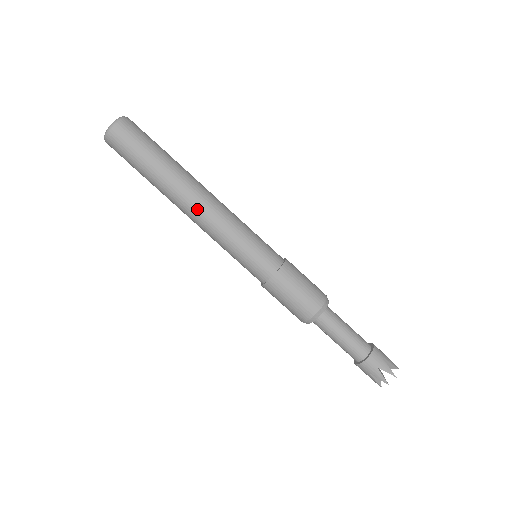
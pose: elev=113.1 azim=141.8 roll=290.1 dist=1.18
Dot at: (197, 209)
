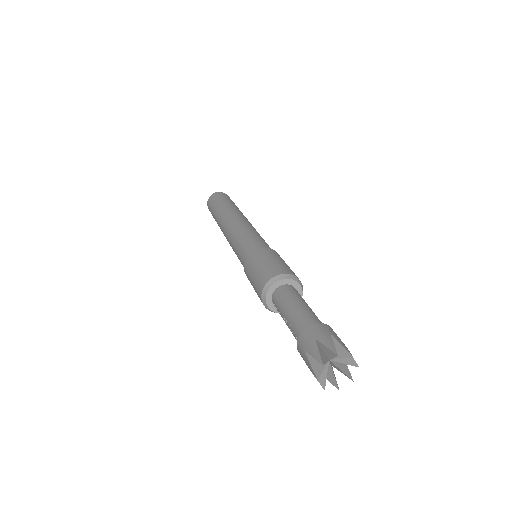
Dot at: (229, 221)
